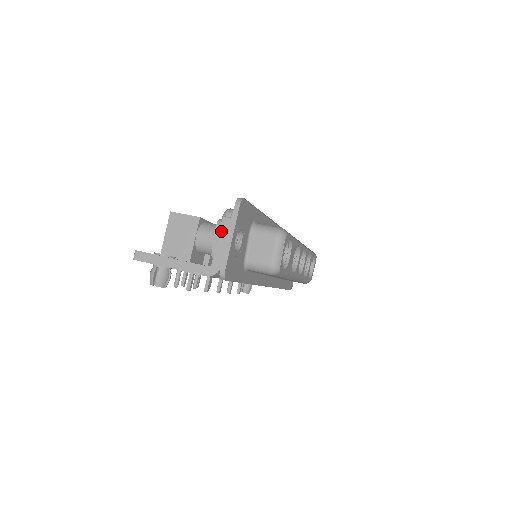
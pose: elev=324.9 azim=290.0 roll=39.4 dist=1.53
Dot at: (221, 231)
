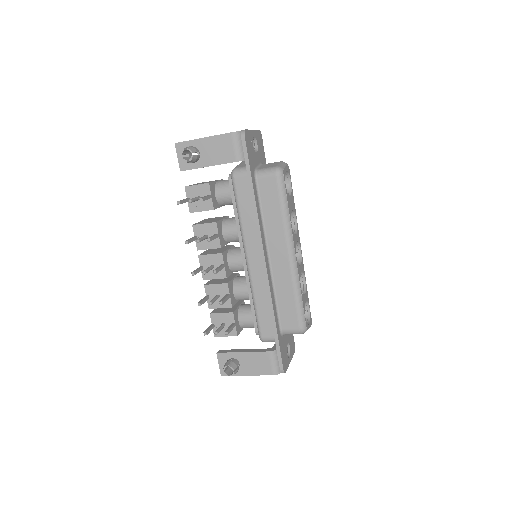
Dot at: occluded
